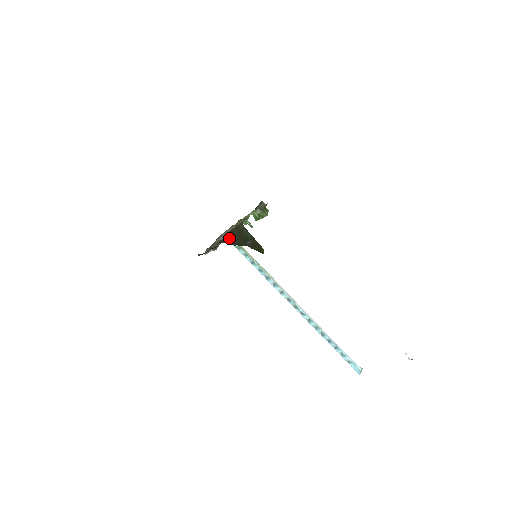
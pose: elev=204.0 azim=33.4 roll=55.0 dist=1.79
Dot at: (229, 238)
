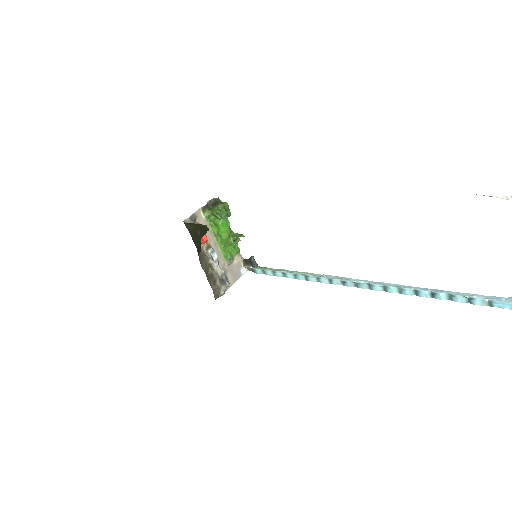
Dot at: (197, 249)
